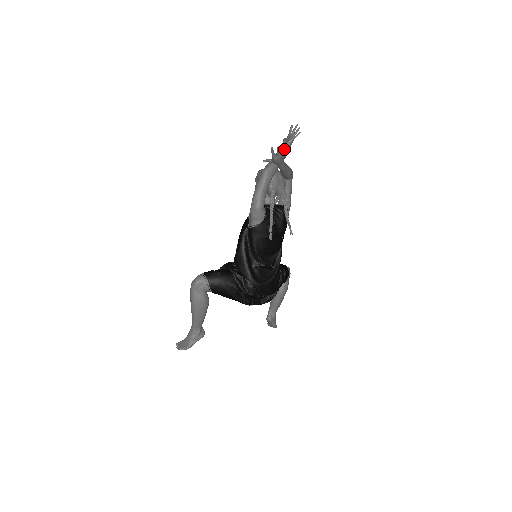
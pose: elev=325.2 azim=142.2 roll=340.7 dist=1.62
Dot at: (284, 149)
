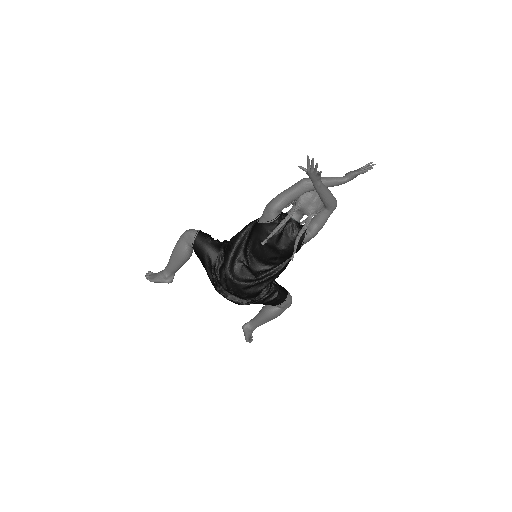
Dot at: (342, 177)
